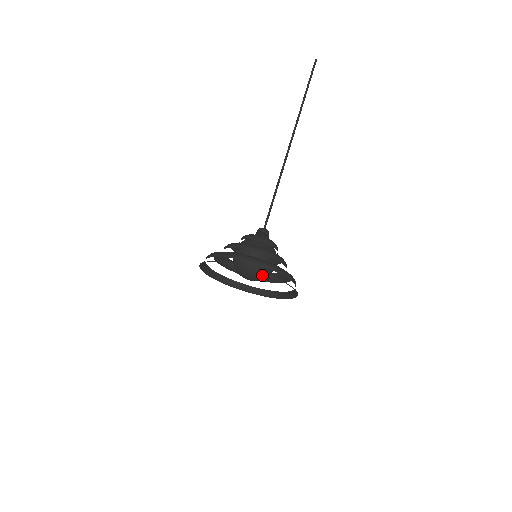
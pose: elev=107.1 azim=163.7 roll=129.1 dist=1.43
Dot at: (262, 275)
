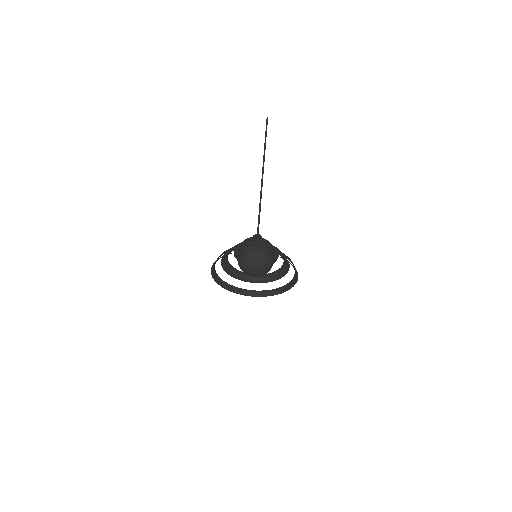
Dot at: (266, 273)
